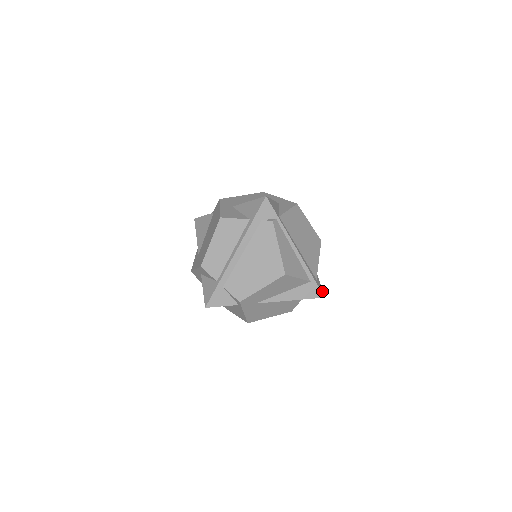
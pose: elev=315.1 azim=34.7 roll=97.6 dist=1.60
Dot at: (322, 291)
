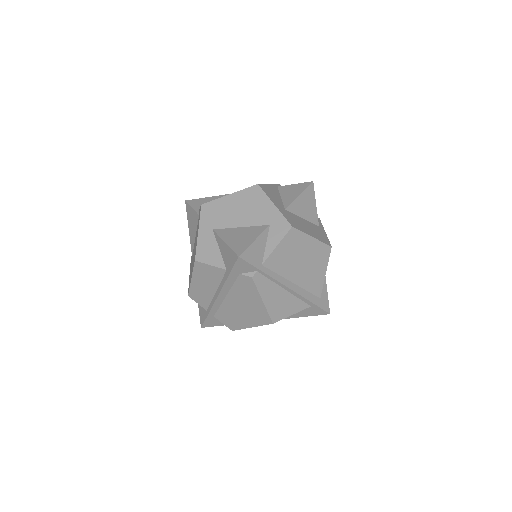
Dot at: (327, 307)
